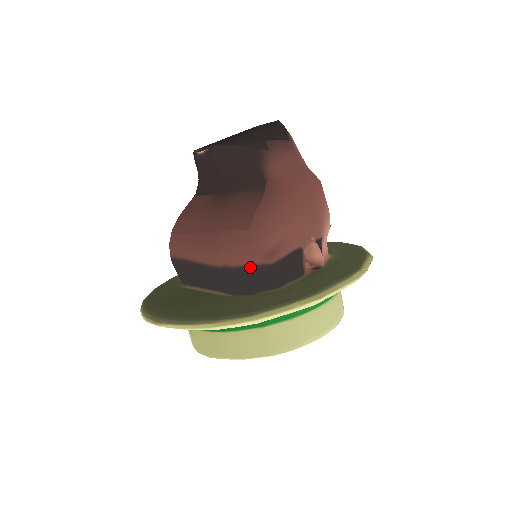
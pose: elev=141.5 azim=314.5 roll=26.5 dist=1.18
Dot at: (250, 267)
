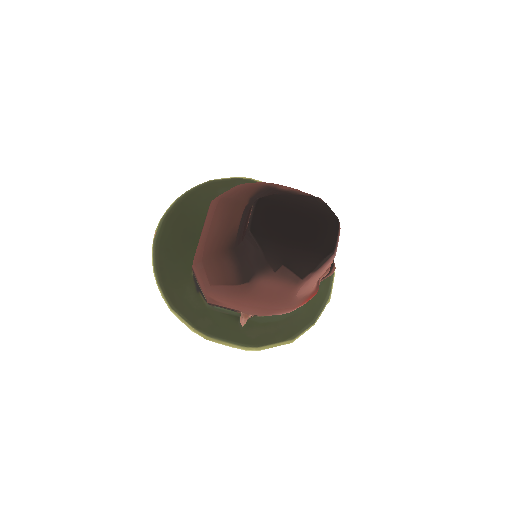
Dot at: (201, 289)
